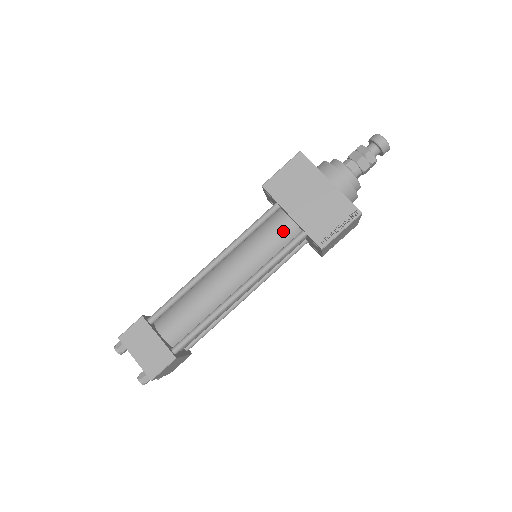
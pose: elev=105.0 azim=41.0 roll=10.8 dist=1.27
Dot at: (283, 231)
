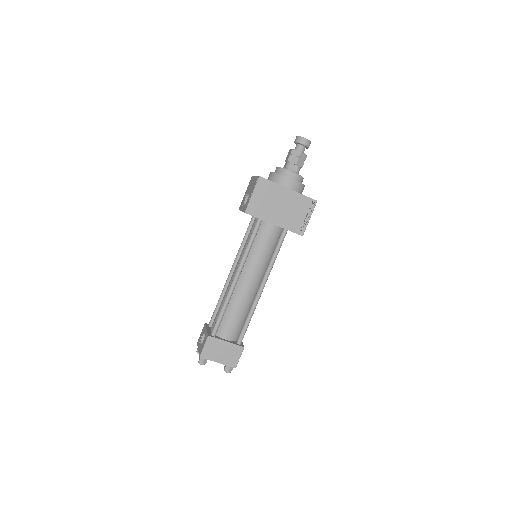
Dot at: (272, 235)
